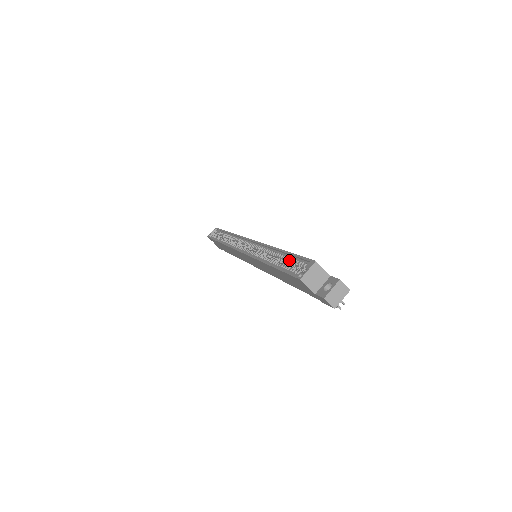
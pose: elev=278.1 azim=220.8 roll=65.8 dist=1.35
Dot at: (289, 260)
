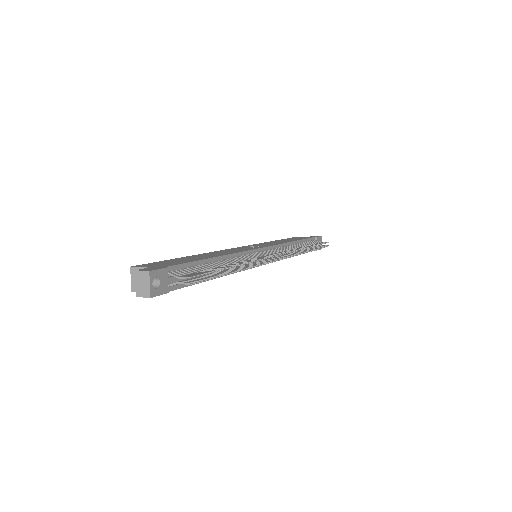
Dot at: occluded
